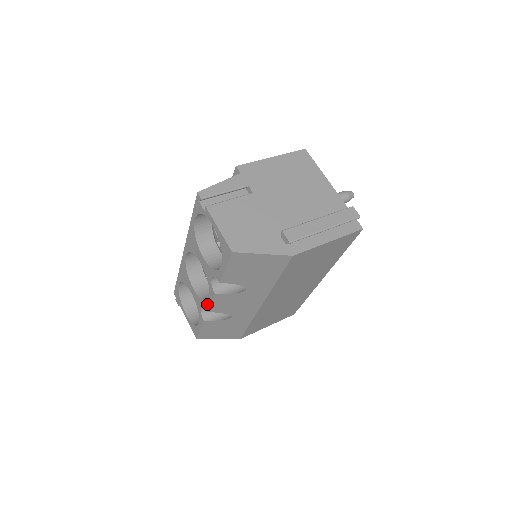
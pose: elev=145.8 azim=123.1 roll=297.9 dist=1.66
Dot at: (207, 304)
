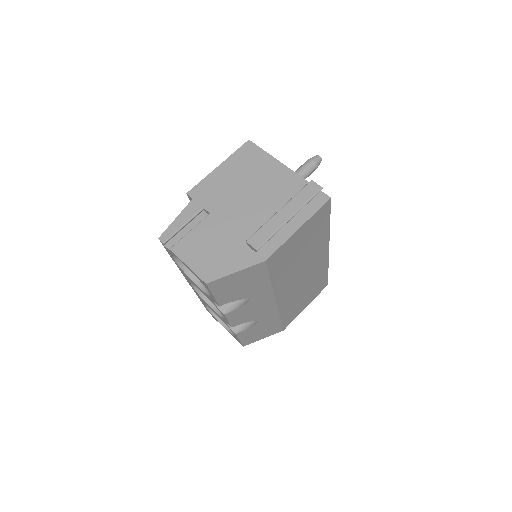
Dot at: (227, 322)
